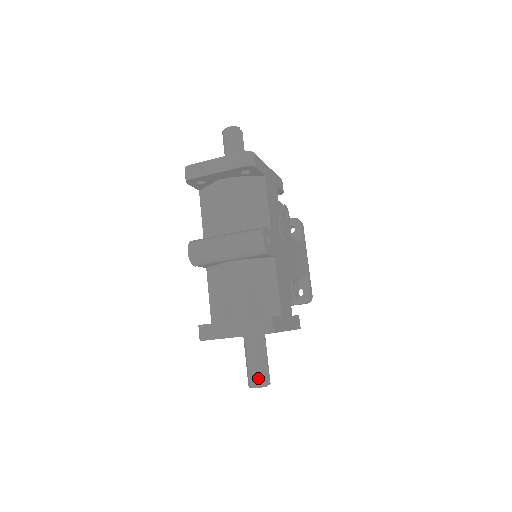
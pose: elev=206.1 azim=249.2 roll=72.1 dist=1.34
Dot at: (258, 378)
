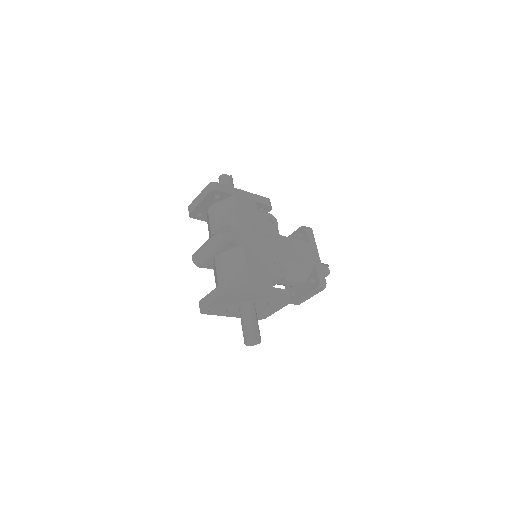
Dot at: (247, 335)
